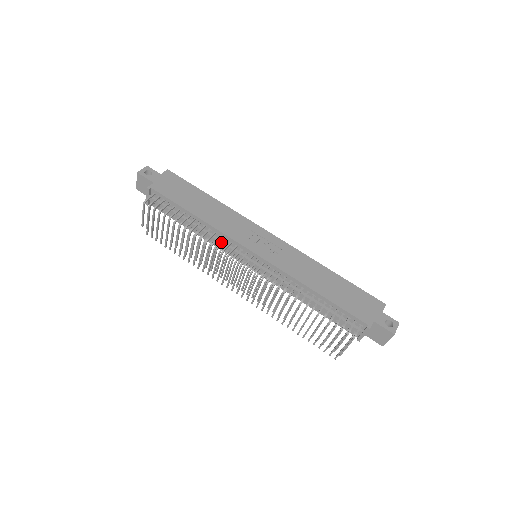
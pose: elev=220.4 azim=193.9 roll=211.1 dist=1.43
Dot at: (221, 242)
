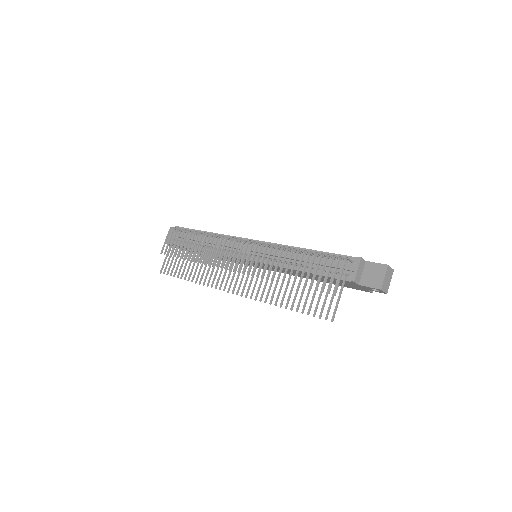
Dot at: occluded
